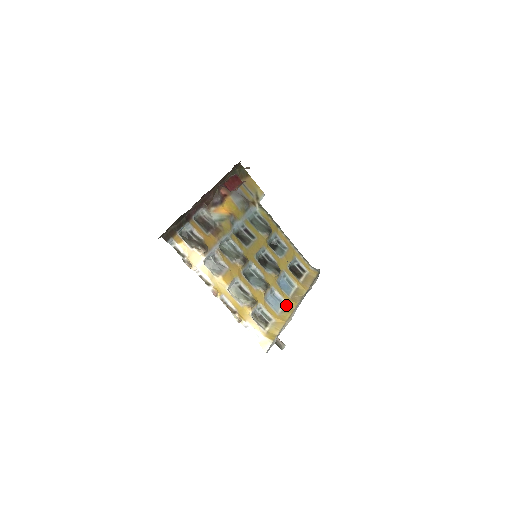
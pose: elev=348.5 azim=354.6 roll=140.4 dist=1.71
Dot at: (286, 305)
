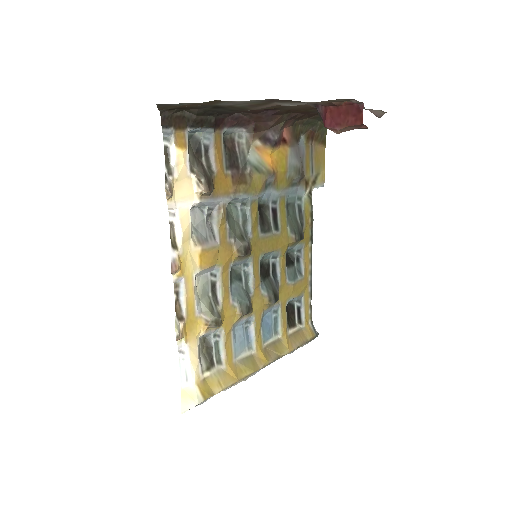
Dot at: (252, 354)
